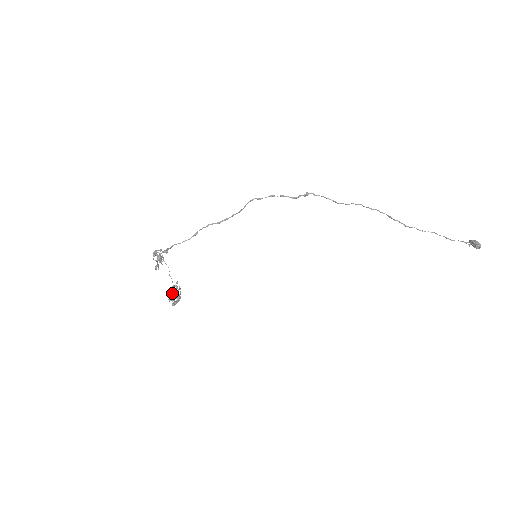
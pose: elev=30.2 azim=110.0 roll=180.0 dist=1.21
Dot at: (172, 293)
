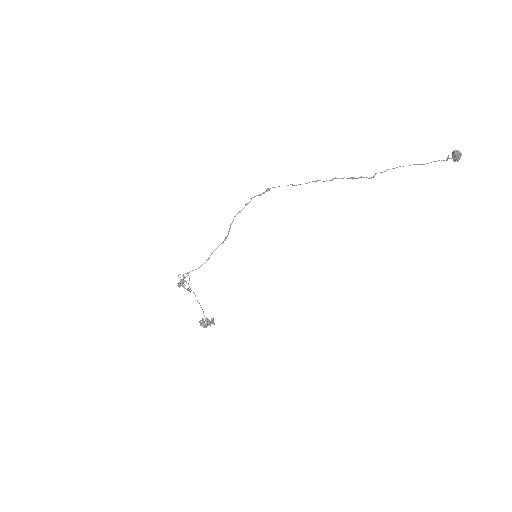
Dot at: (206, 323)
